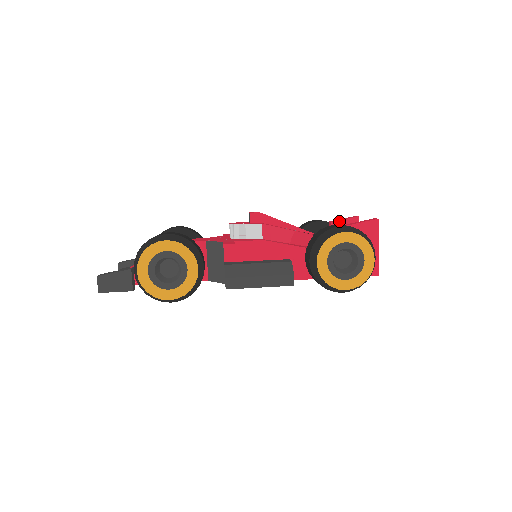
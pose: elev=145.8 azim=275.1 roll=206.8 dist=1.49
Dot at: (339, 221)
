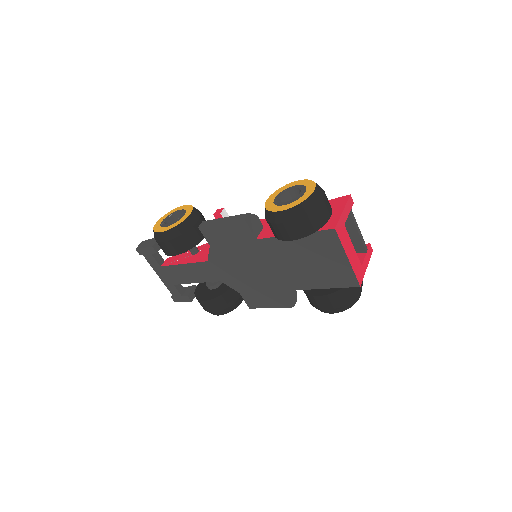
Dot at: occluded
